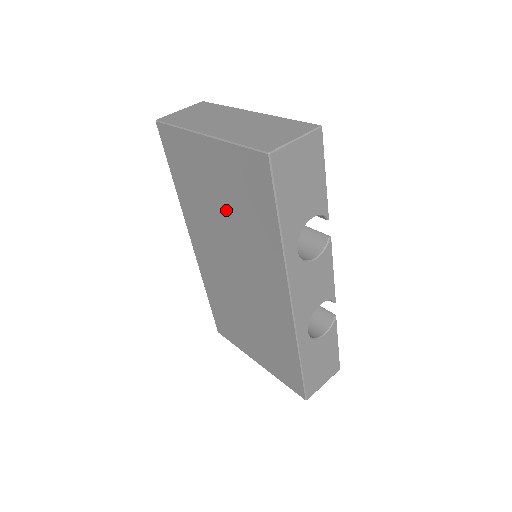
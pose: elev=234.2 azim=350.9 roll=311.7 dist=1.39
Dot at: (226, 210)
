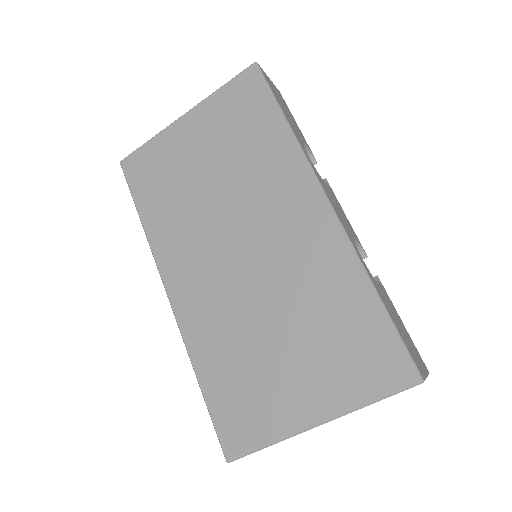
Dot at: (217, 171)
